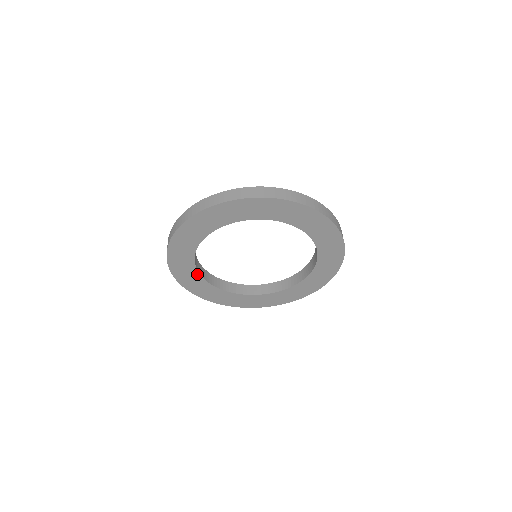
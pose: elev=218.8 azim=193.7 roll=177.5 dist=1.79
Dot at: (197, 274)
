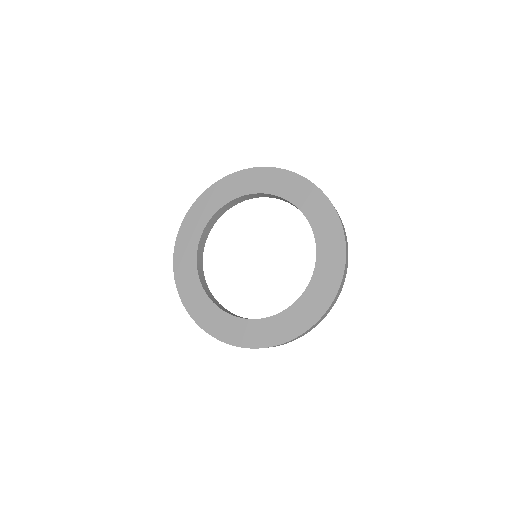
Dot at: (208, 219)
